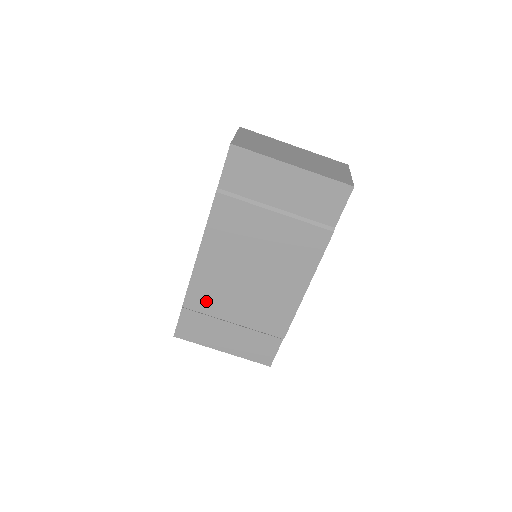
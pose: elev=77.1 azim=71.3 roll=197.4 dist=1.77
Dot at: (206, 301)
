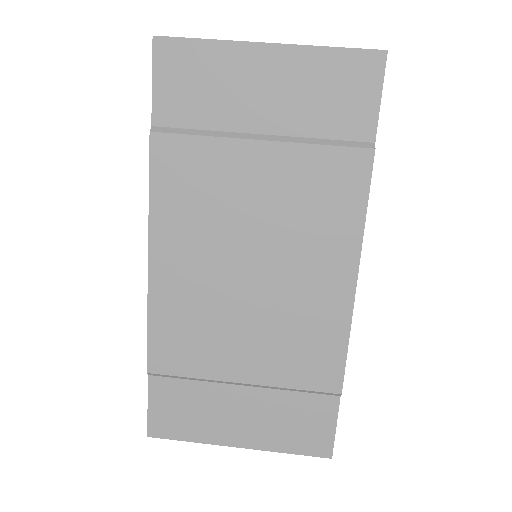
Dot at: (185, 351)
